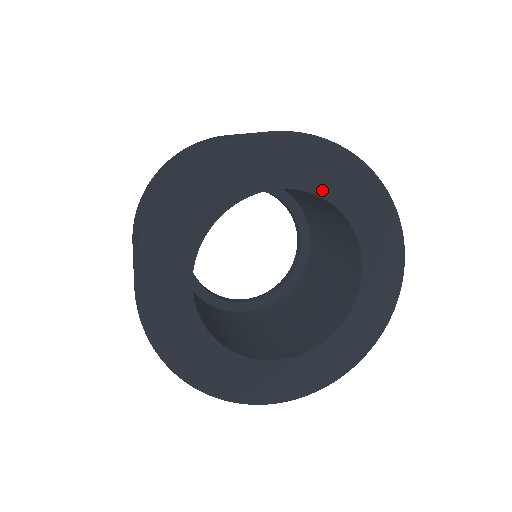
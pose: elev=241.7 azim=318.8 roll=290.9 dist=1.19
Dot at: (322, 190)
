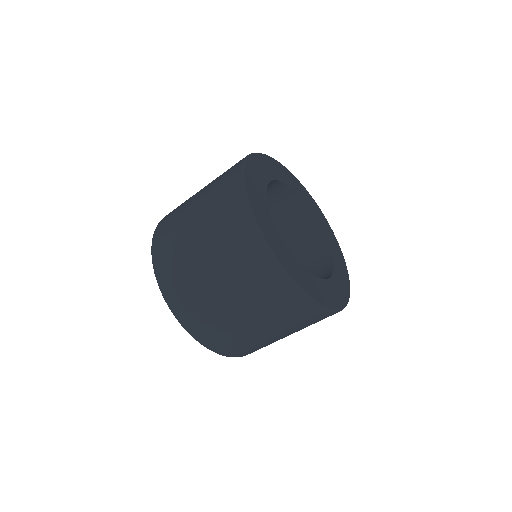
Dot at: (303, 198)
